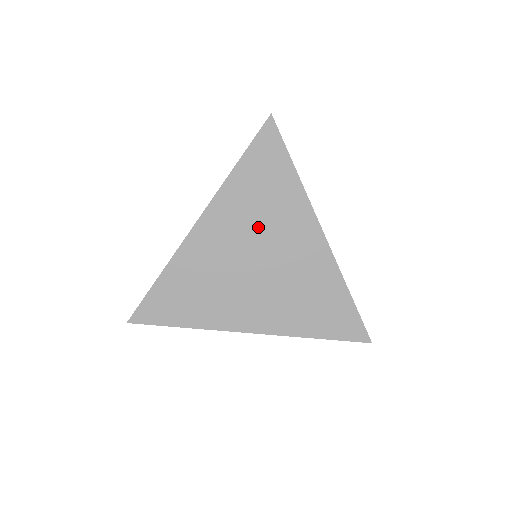
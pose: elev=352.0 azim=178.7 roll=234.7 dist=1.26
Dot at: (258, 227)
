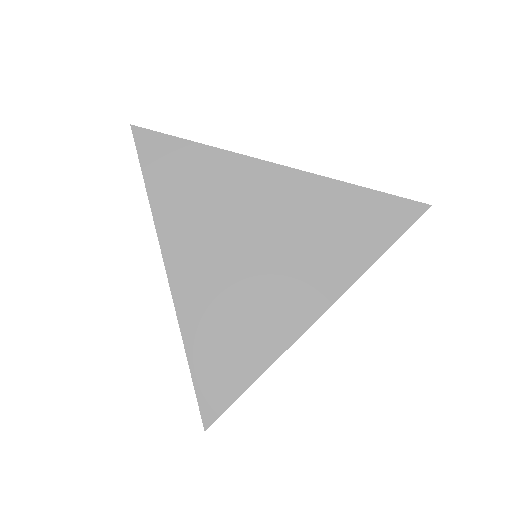
Dot at: (221, 221)
